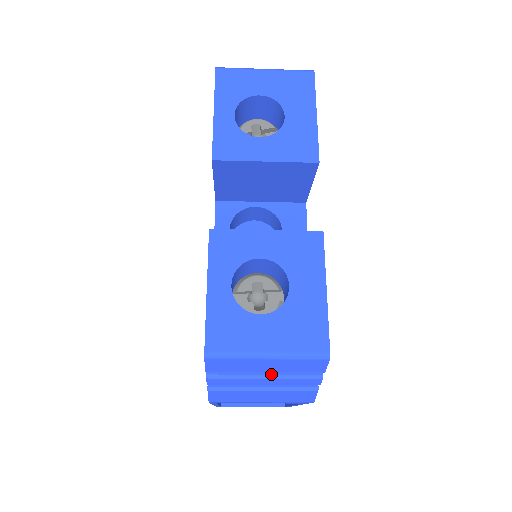
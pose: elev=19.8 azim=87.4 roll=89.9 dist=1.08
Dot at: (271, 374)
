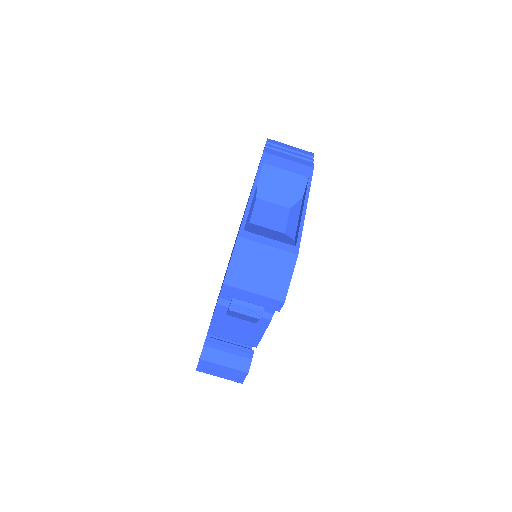
Dot at: occluded
